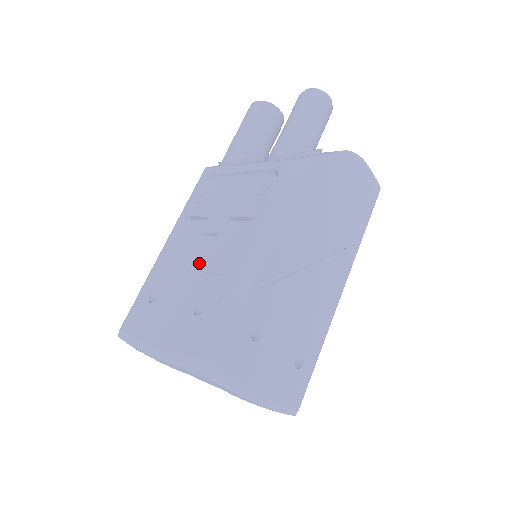
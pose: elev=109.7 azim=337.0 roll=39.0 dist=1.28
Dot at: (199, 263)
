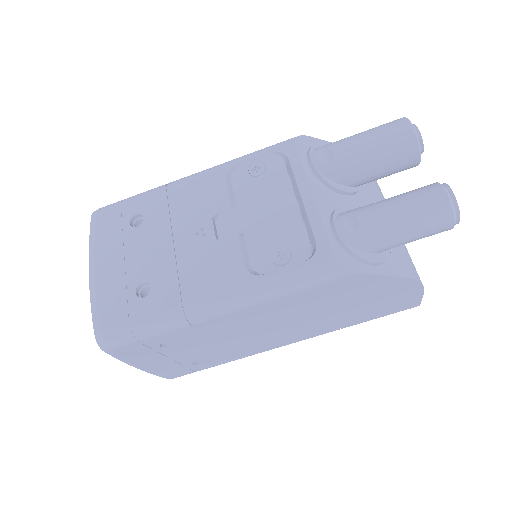
Dot at: (184, 245)
